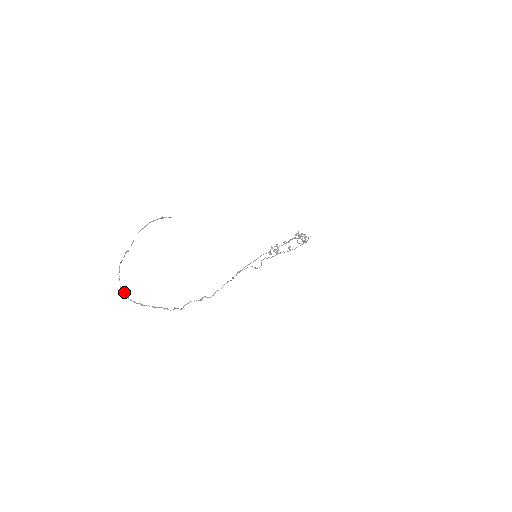
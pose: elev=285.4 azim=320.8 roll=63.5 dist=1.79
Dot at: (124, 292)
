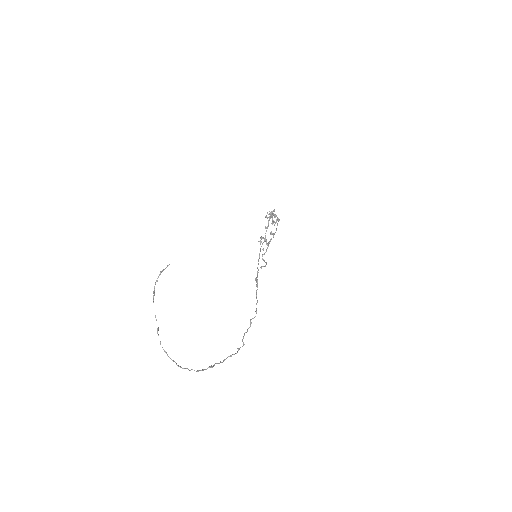
Dot at: occluded
